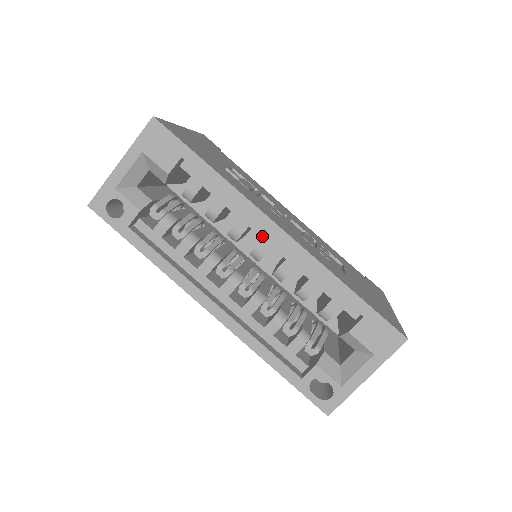
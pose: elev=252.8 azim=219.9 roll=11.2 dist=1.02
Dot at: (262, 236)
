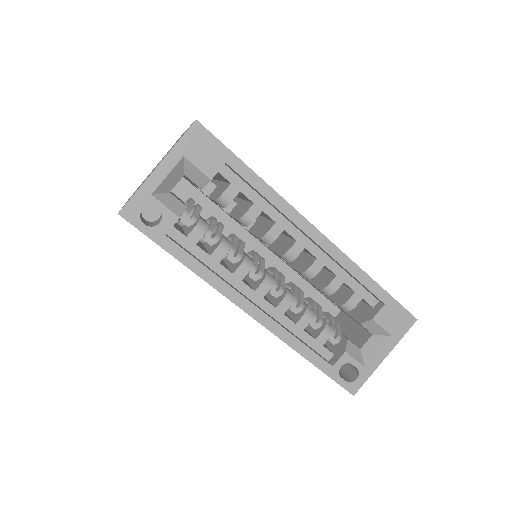
Dot at: (296, 238)
